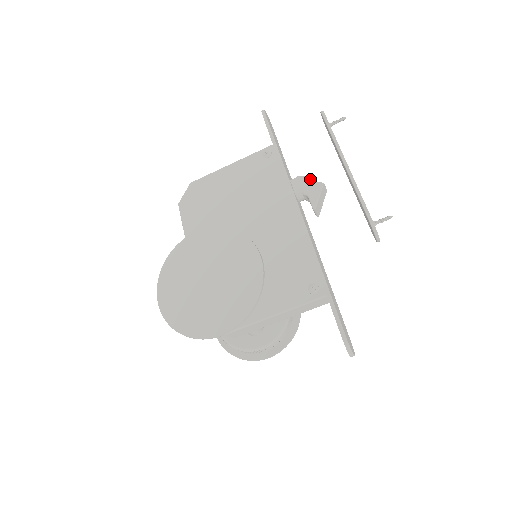
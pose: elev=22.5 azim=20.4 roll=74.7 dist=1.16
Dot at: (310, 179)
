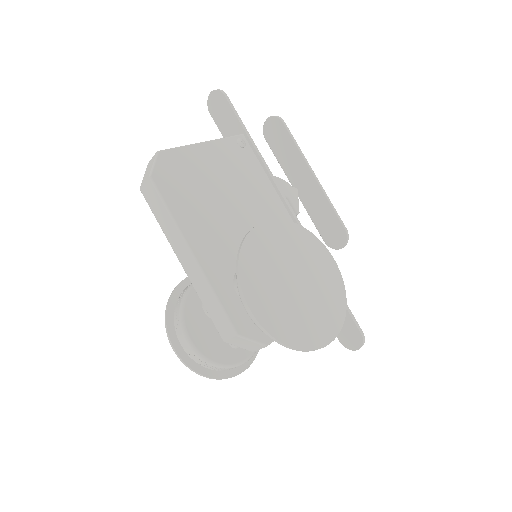
Dot at: (286, 182)
